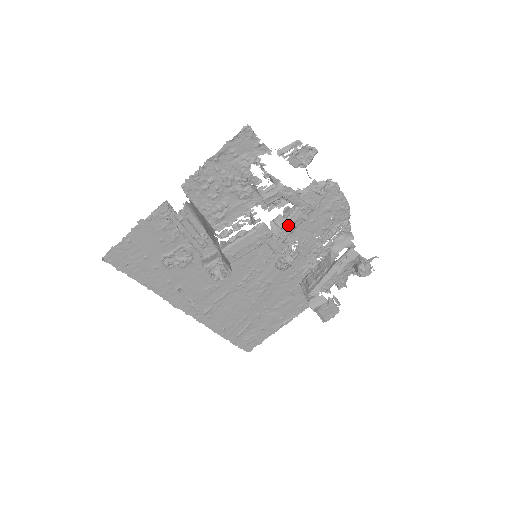
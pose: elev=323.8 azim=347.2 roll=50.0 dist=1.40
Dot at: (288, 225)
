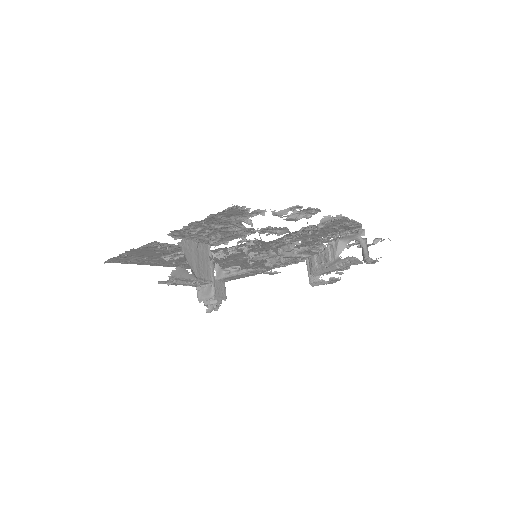
Dot at: occluded
